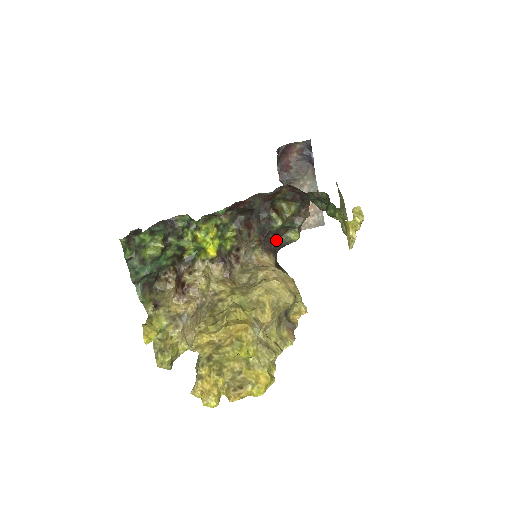
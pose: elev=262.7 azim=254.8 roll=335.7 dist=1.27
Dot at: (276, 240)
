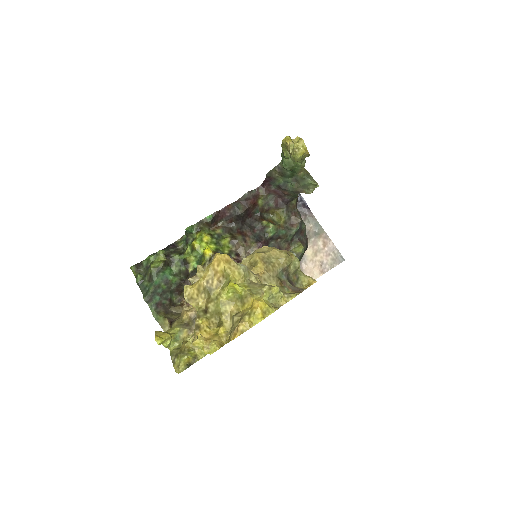
Dot at: occluded
